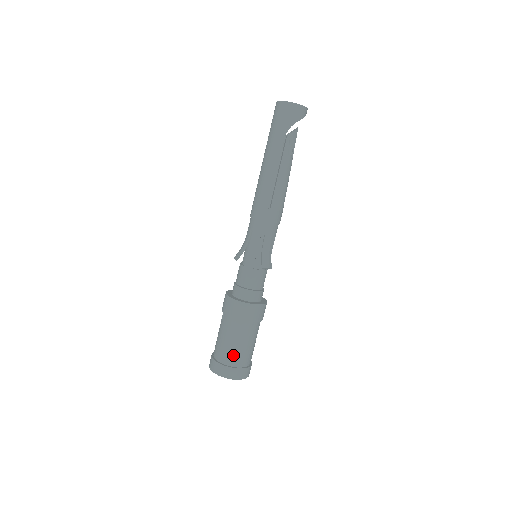
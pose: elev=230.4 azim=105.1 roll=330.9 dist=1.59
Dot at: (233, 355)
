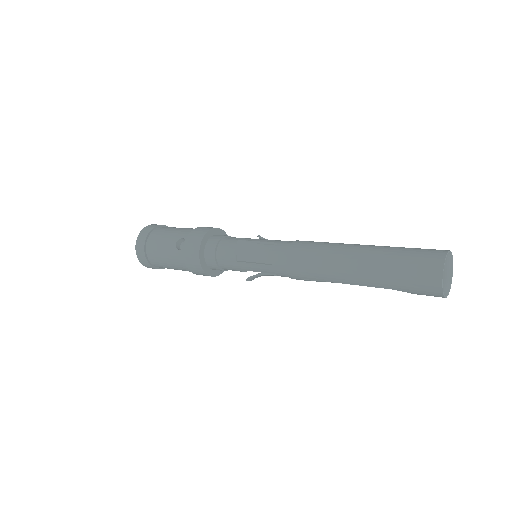
Dot at: (162, 266)
